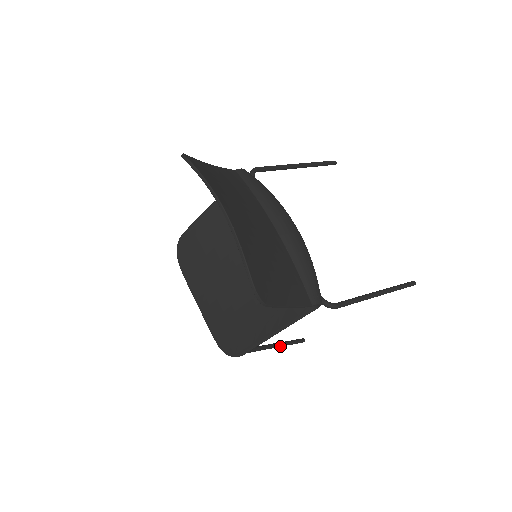
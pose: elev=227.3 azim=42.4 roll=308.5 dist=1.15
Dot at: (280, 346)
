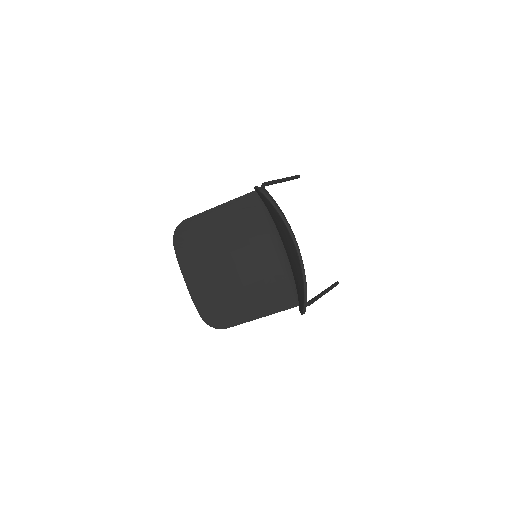
Dot at: occluded
